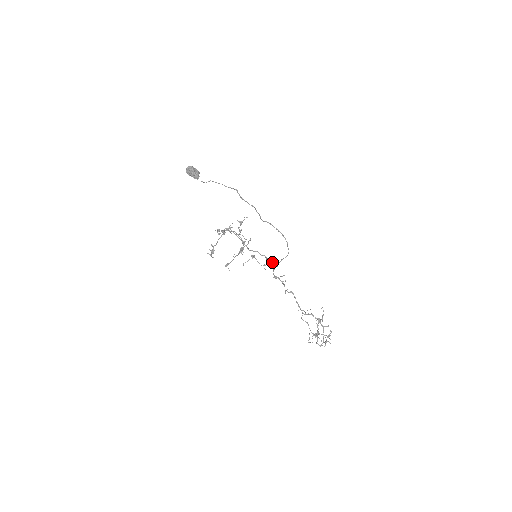
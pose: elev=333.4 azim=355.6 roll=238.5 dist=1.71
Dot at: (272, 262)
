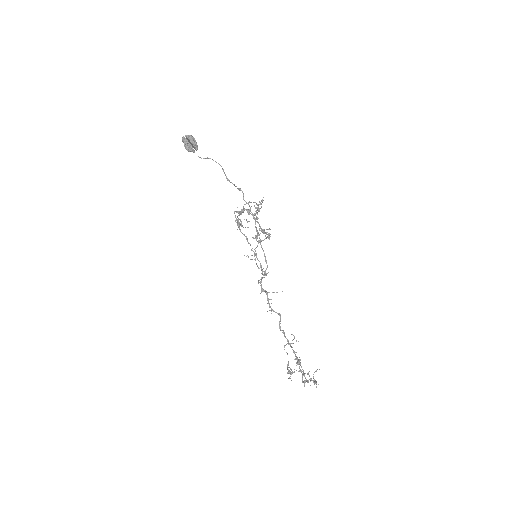
Dot at: (265, 273)
